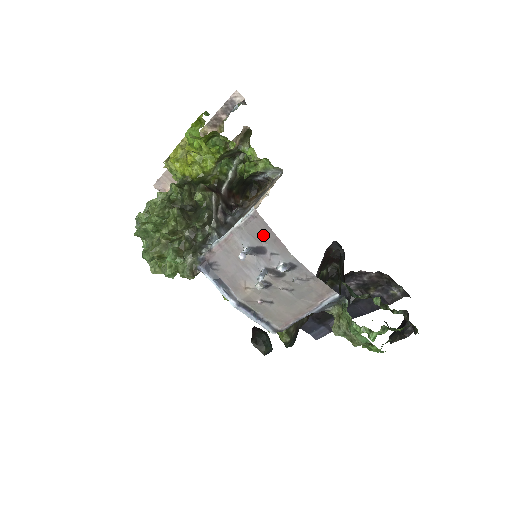
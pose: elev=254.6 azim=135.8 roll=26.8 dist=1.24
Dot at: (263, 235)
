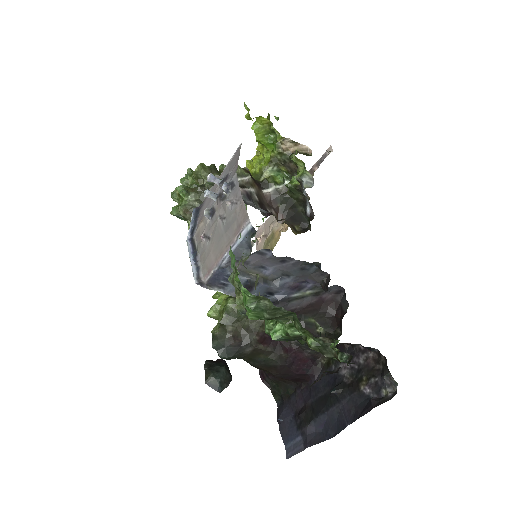
Dot at: (234, 164)
